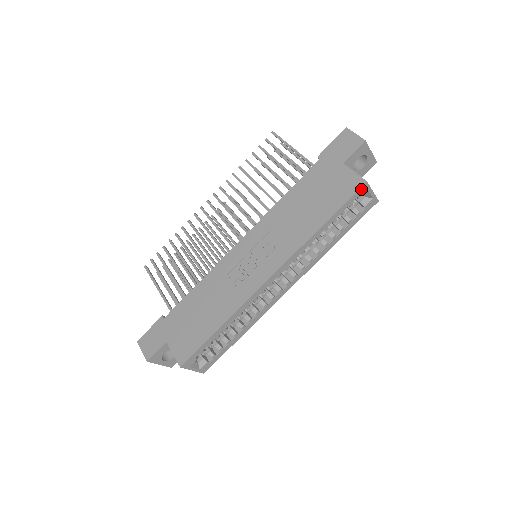
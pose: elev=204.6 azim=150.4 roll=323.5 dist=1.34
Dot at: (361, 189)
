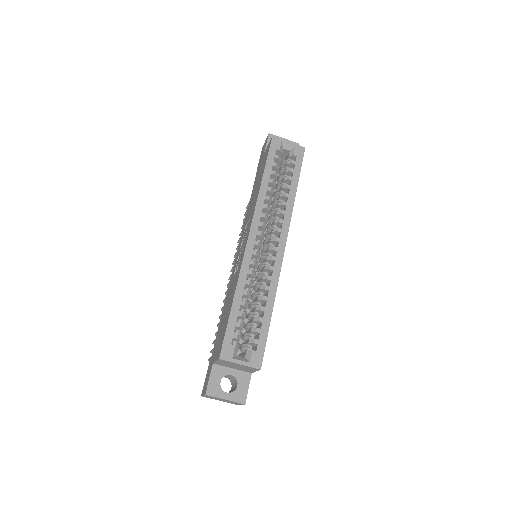
Dot at: (273, 143)
